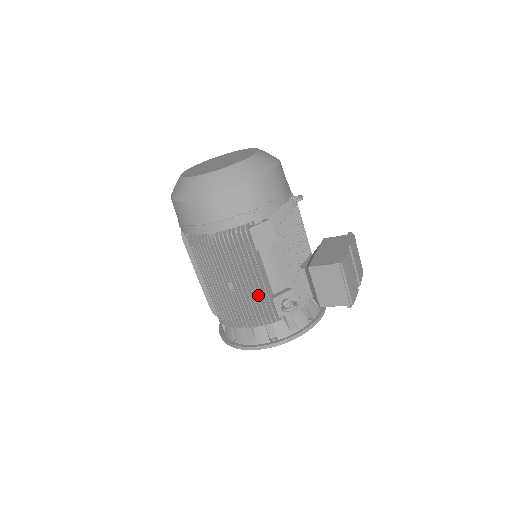
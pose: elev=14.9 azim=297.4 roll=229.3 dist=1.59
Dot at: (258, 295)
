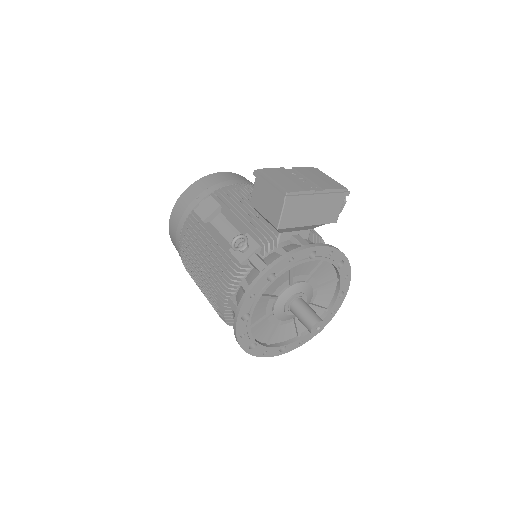
Dot at: (216, 255)
